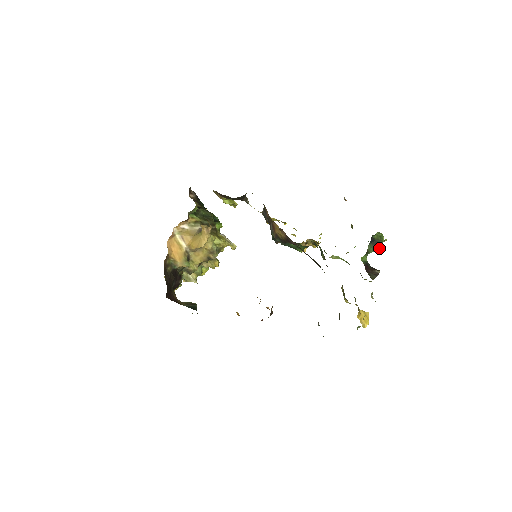
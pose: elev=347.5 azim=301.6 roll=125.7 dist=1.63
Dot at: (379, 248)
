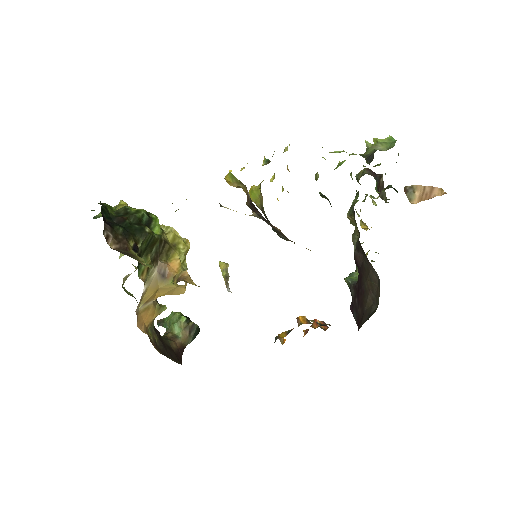
Dot at: occluded
